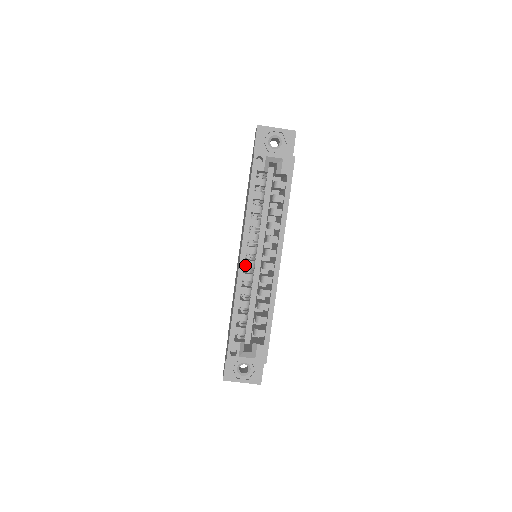
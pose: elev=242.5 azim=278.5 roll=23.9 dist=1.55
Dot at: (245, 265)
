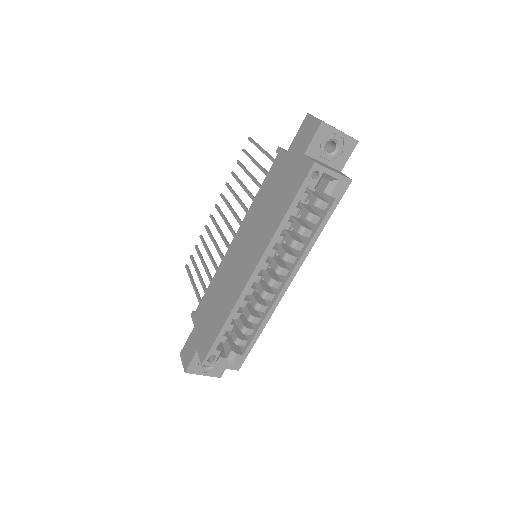
Dot at: (253, 279)
